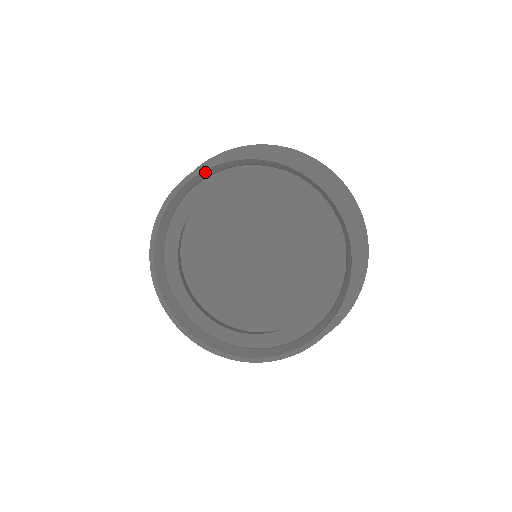
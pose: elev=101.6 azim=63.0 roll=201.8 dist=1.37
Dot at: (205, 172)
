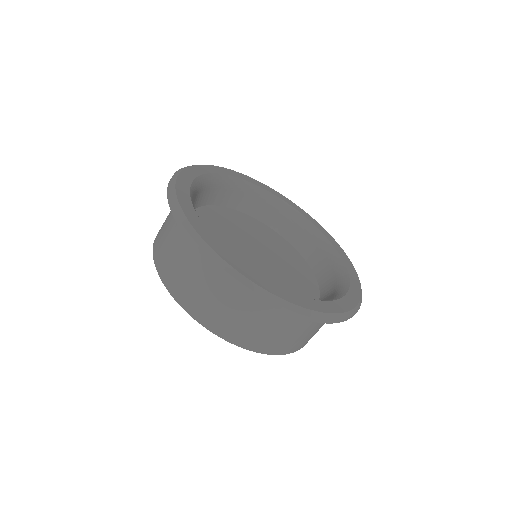
Dot at: occluded
